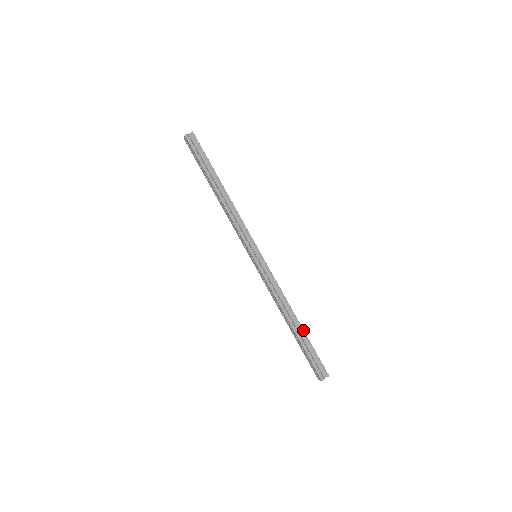
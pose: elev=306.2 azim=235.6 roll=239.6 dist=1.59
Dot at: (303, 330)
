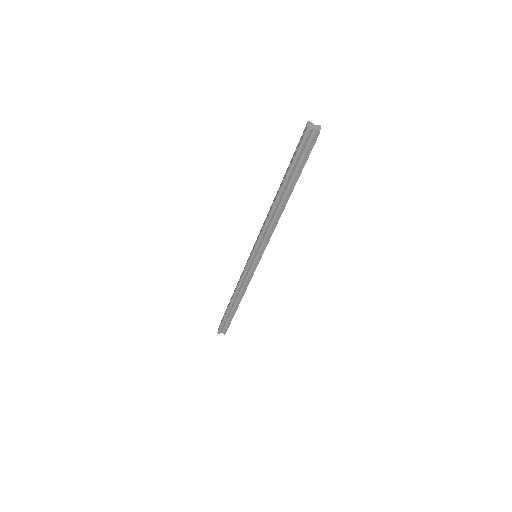
Dot at: occluded
